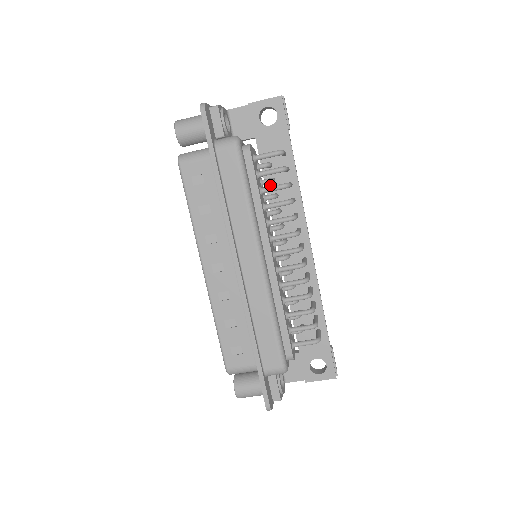
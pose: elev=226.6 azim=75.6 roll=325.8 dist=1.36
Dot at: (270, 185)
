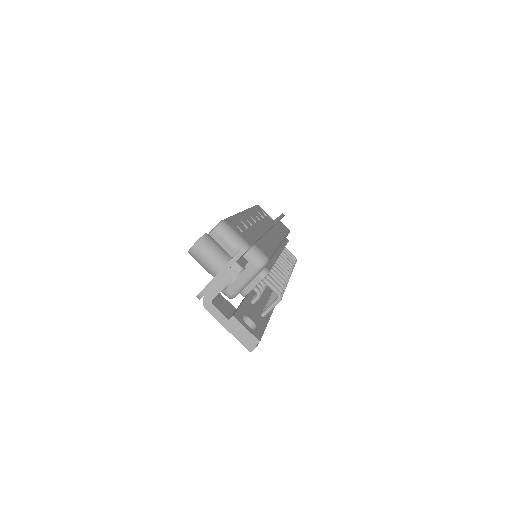
Dot at: occluded
